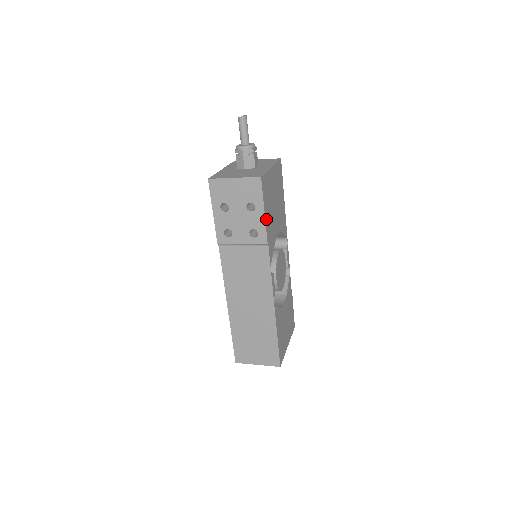
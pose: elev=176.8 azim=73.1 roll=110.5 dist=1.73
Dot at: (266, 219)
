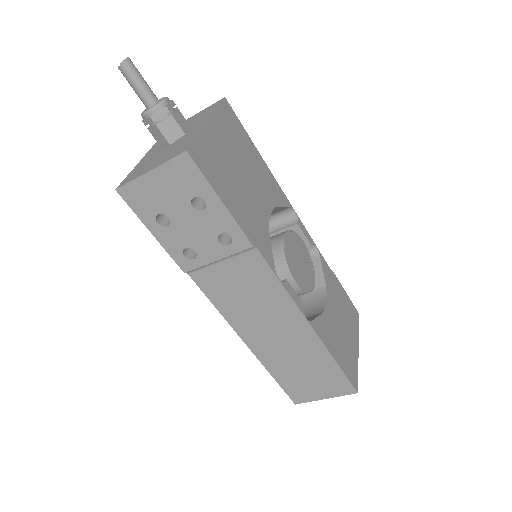
Dot at: (232, 211)
